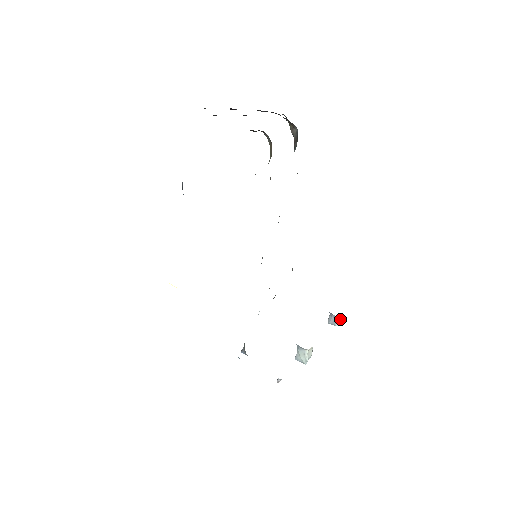
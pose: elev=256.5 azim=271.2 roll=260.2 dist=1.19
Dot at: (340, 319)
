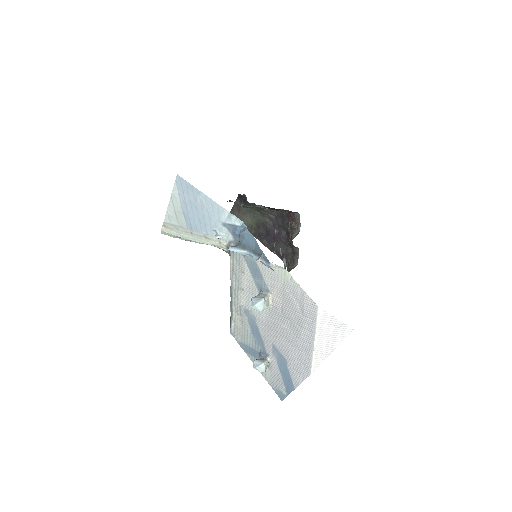
Dot at: (266, 365)
